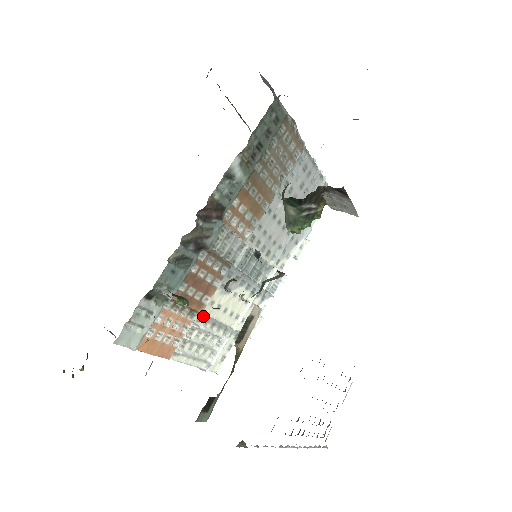
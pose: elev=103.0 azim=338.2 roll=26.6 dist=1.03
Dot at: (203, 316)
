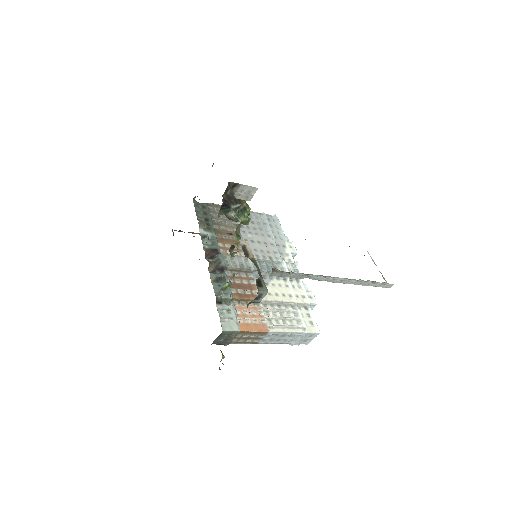
Dot at: (266, 303)
